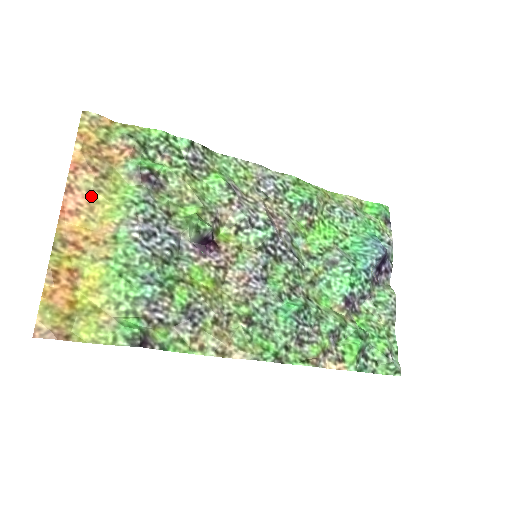
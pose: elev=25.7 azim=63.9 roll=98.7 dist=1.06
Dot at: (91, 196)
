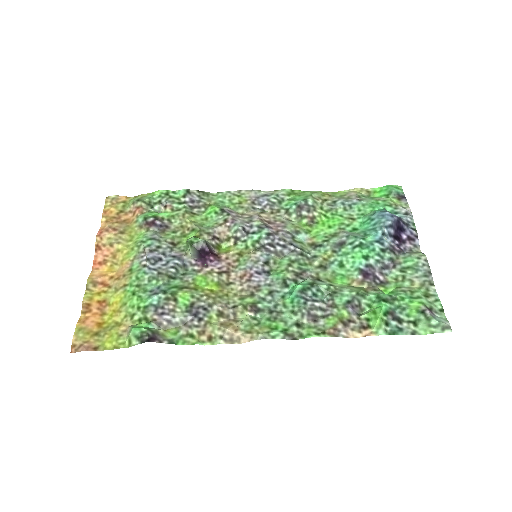
Dot at: (113, 248)
